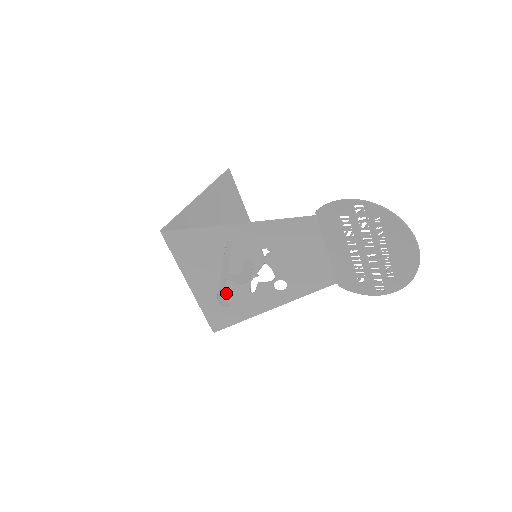
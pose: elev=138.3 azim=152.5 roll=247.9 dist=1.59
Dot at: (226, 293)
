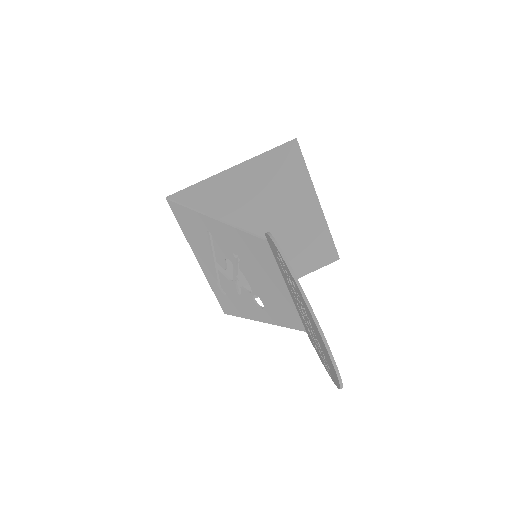
Dot at: (221, 282)
